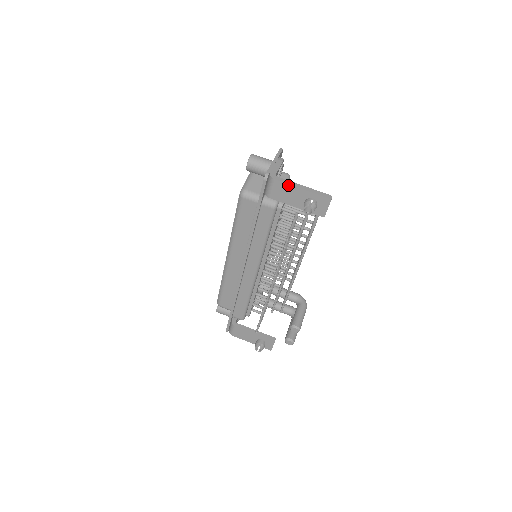
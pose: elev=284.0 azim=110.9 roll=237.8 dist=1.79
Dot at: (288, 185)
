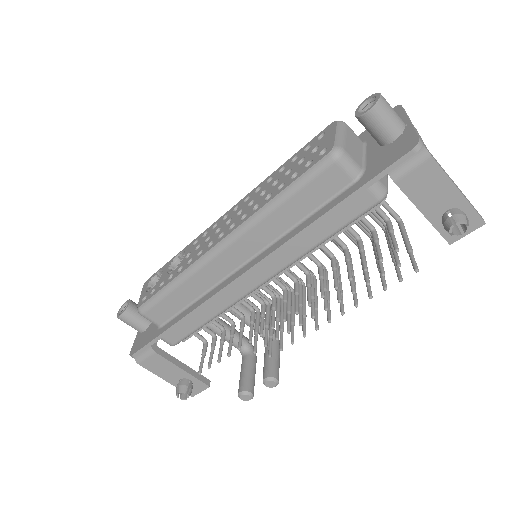
Dot at: (444, 175)
